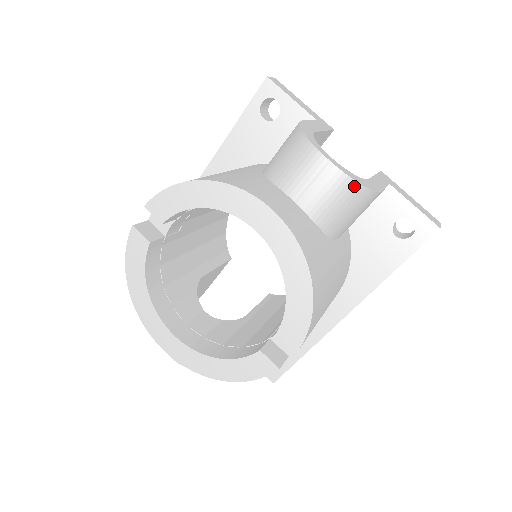
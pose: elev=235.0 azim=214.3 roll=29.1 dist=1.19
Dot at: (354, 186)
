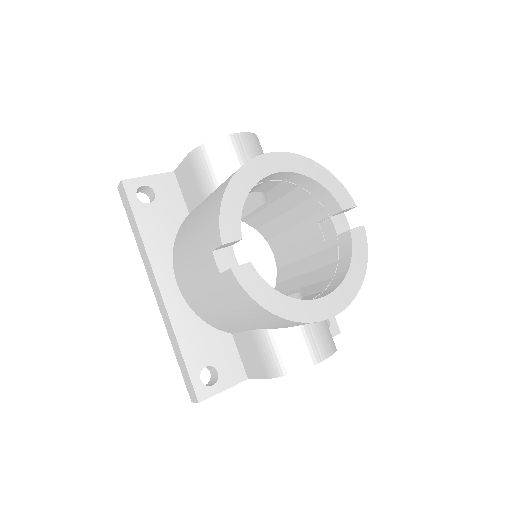
Dot at: (256, 137)
